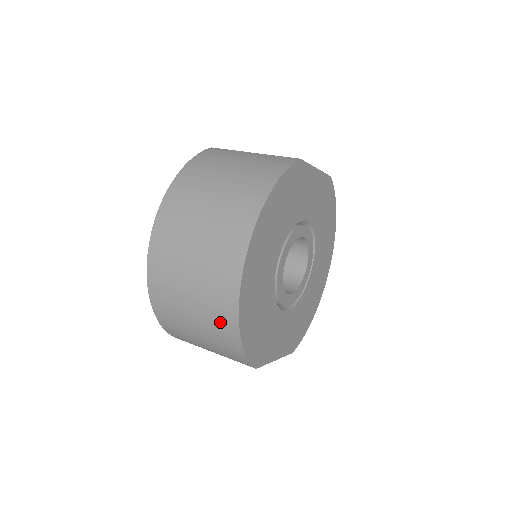
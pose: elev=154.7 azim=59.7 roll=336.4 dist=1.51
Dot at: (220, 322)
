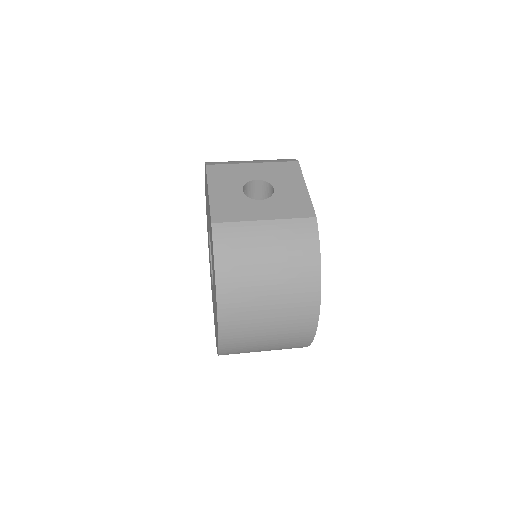
Dot at: occluded
